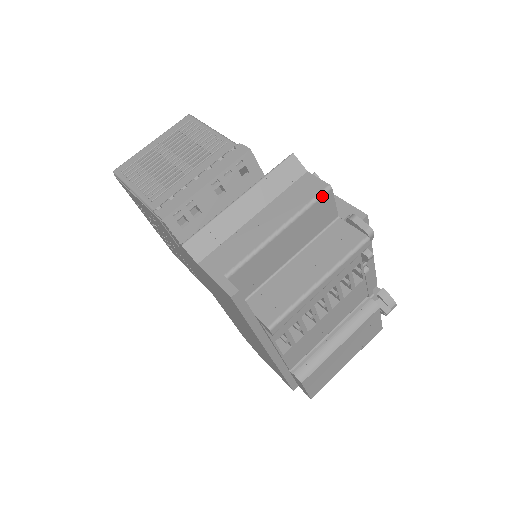
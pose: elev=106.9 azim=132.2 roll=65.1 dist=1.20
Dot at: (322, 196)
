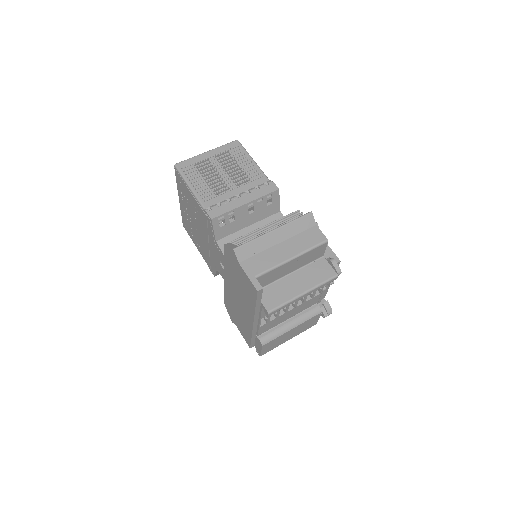
Dot at: (322, 245)
